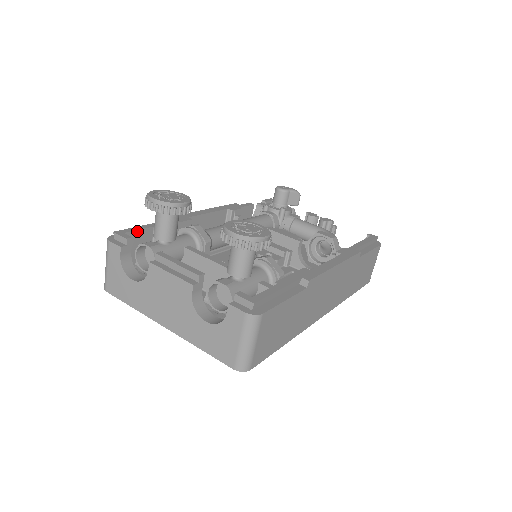
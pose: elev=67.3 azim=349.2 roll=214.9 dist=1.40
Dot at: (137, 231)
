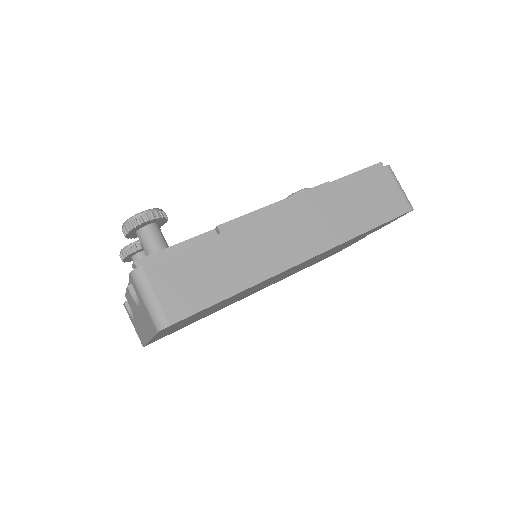
Dot at: occluded
